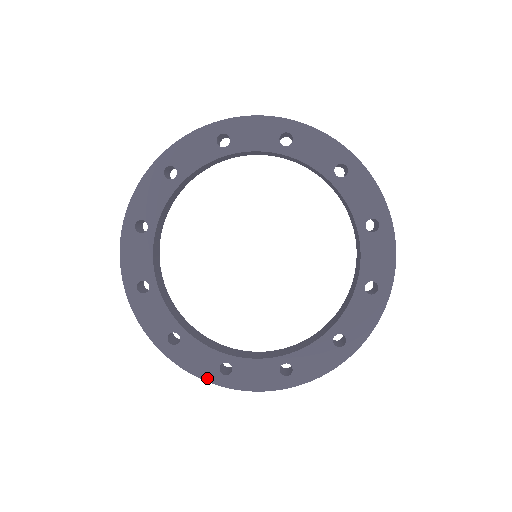
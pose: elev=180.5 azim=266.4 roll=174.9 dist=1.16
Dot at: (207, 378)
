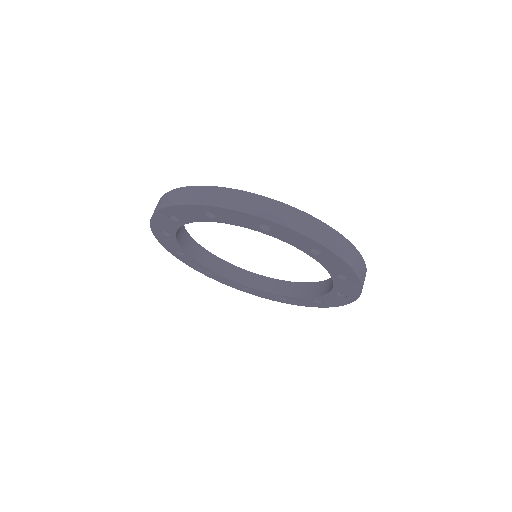
Dot at: (259, 196)
